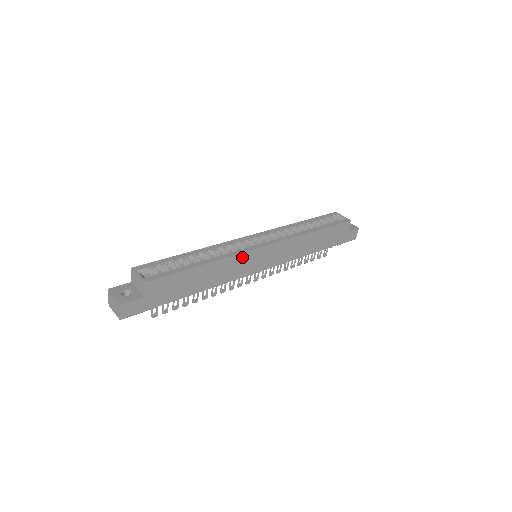
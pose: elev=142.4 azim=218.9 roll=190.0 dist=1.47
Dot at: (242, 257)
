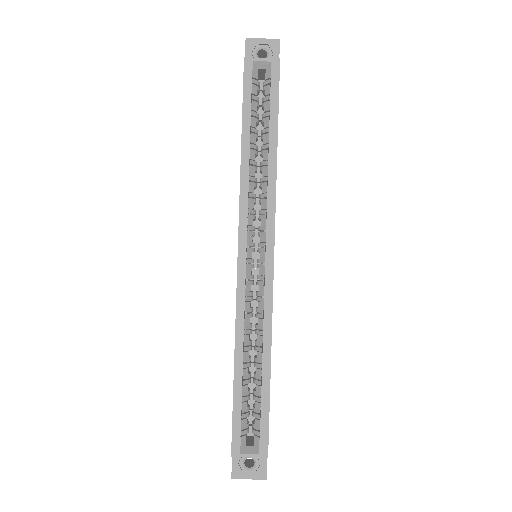
Dot at: (272, 300)
